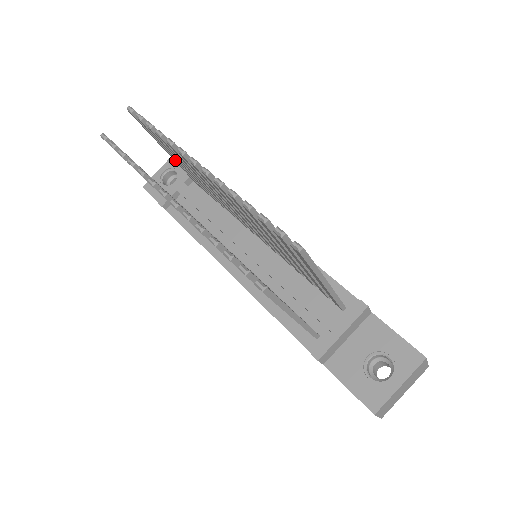
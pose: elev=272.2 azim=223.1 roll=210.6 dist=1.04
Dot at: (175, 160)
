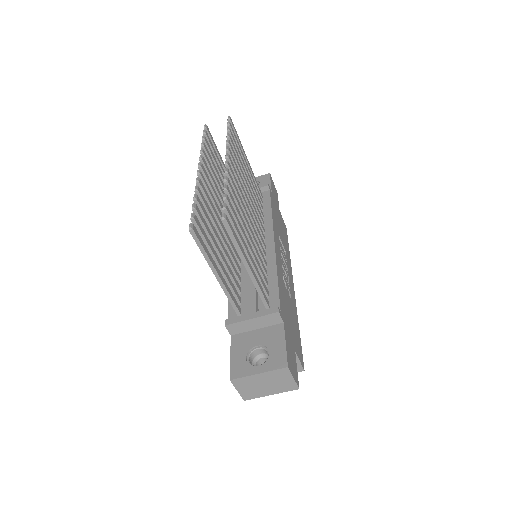
Dot at: occluded
